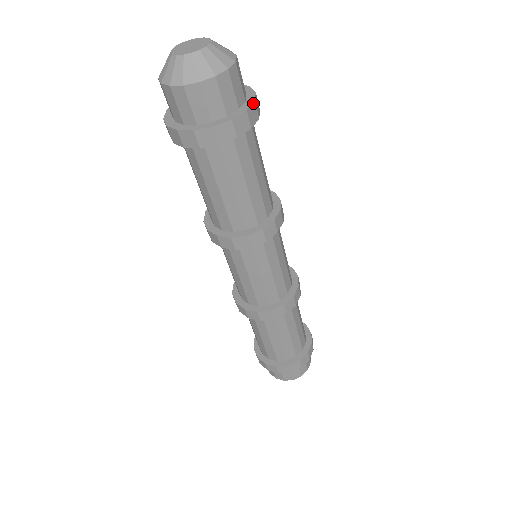
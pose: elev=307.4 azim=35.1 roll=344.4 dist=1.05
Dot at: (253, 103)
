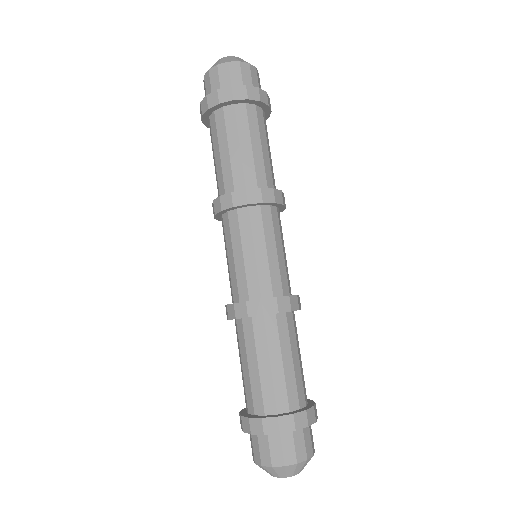
Dot at: occluded
